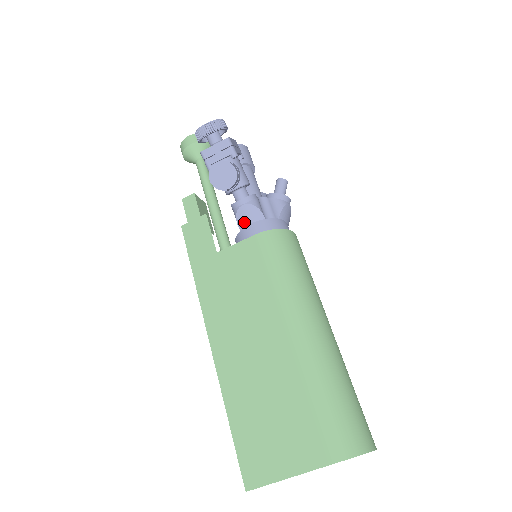
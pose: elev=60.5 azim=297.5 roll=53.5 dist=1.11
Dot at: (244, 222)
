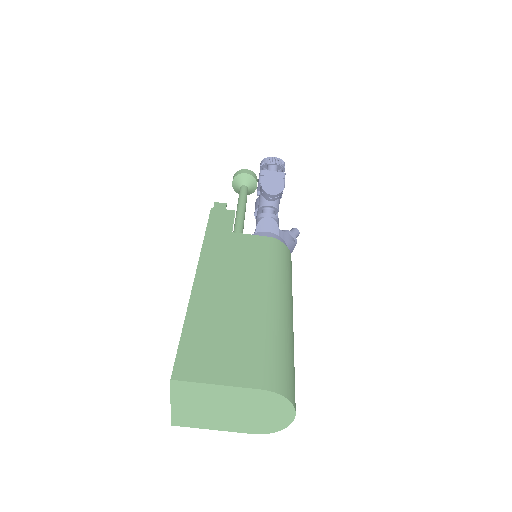
Dot at: (263, 228)
